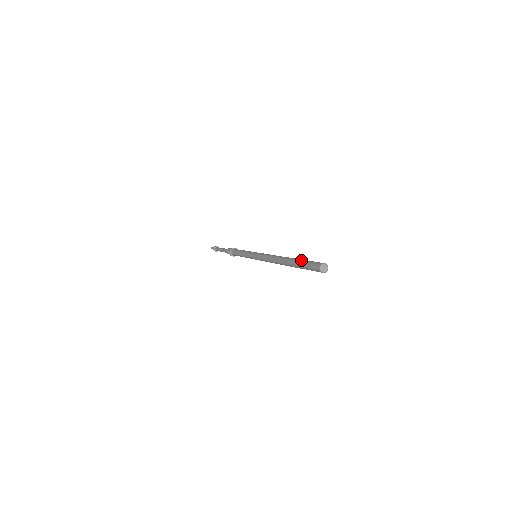
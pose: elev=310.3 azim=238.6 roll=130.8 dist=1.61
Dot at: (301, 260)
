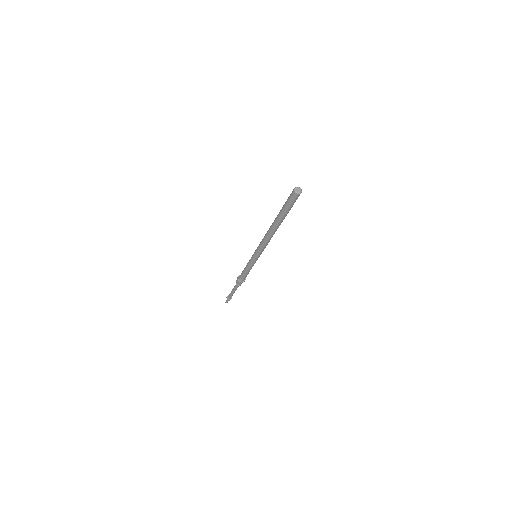
Dot at: (282, 207)
